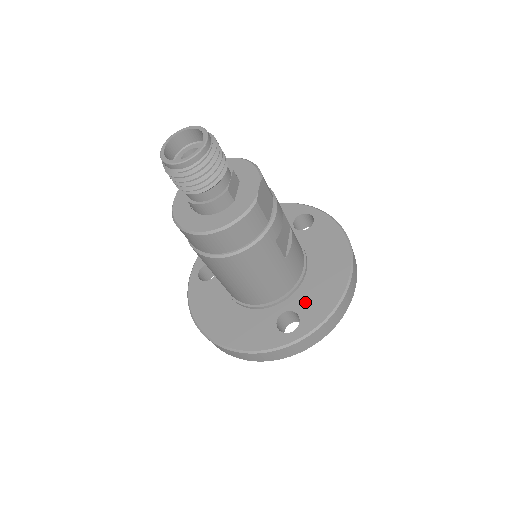
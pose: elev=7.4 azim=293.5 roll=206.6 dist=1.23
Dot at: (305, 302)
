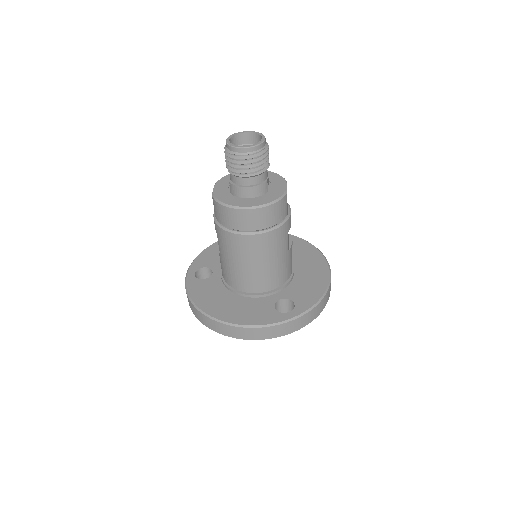
Dot at: (297, 293)
